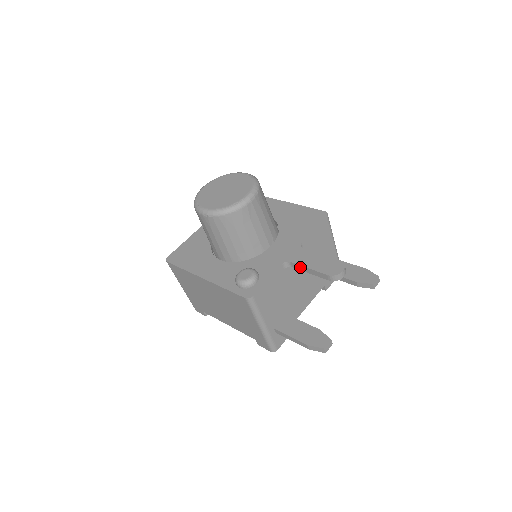
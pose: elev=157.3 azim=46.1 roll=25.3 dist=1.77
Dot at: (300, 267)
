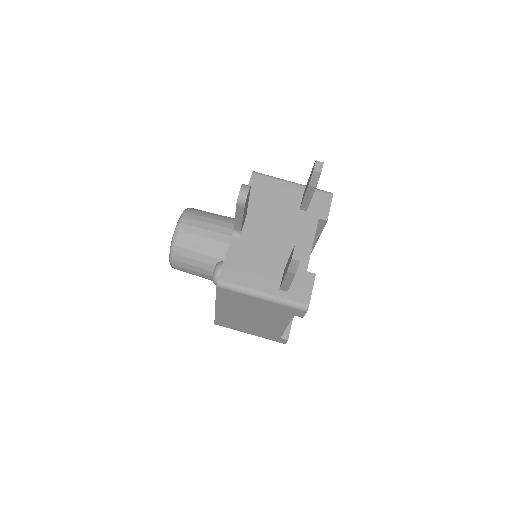
Dot at: (237, 224)
